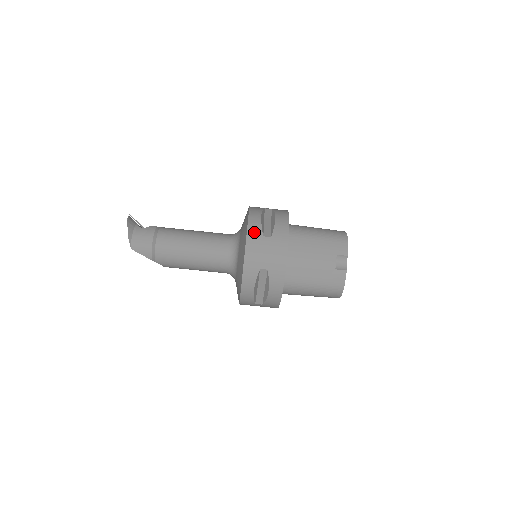
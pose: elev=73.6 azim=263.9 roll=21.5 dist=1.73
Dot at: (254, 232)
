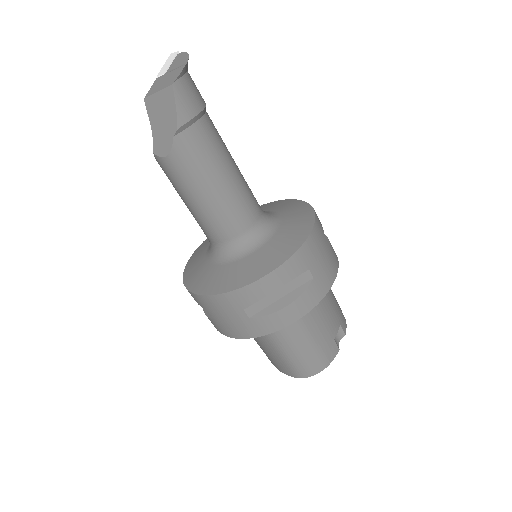
Dot at: (320, 225)
